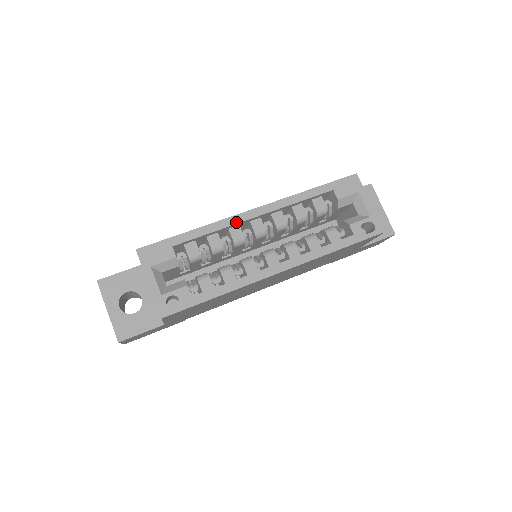
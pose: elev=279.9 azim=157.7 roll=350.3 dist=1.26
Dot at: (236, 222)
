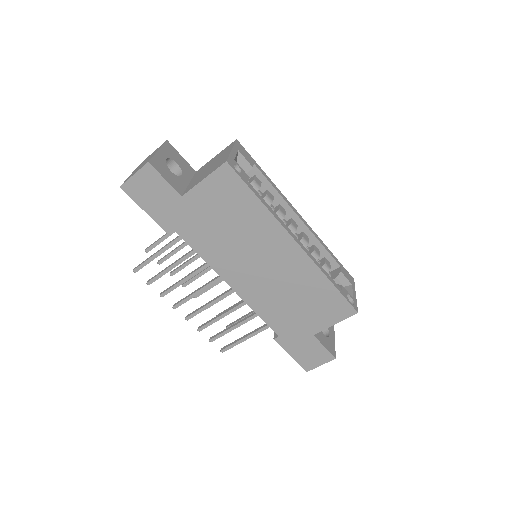
Dot at: (289, 205)
